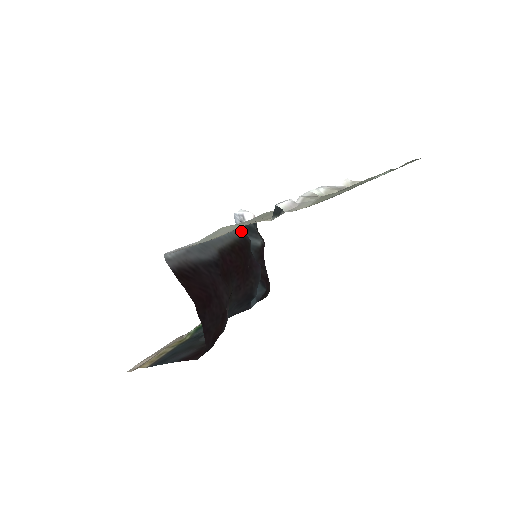
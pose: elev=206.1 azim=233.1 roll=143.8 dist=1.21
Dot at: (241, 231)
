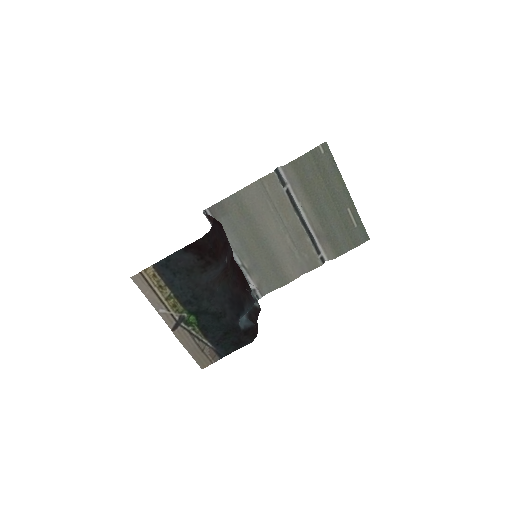
Dot at: occluded
